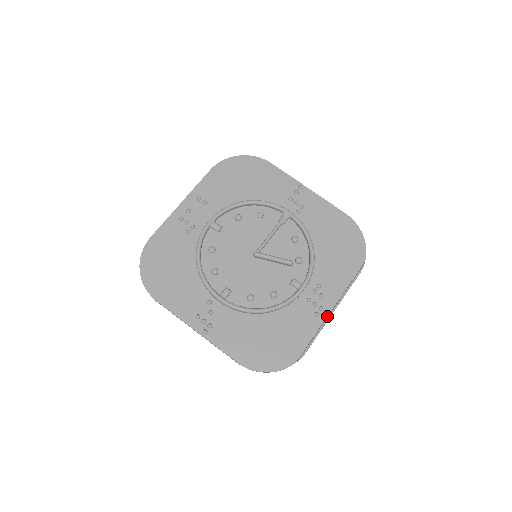
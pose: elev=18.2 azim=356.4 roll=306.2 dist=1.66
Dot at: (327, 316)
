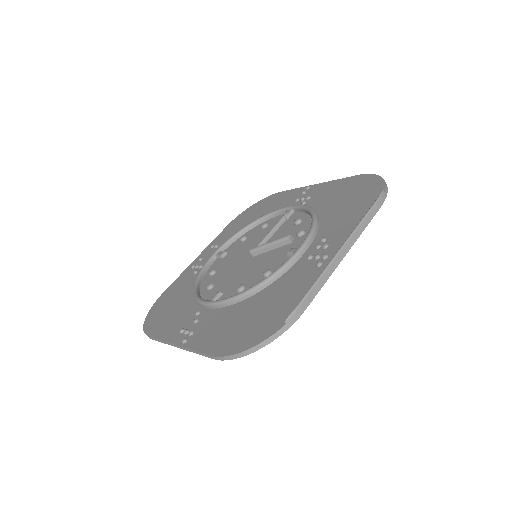
Dot at: (333, 260)
